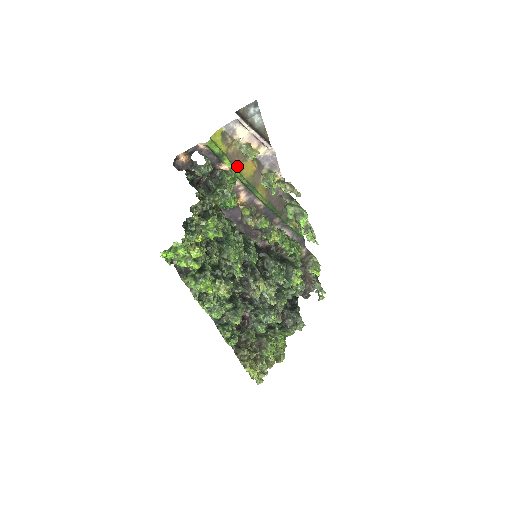
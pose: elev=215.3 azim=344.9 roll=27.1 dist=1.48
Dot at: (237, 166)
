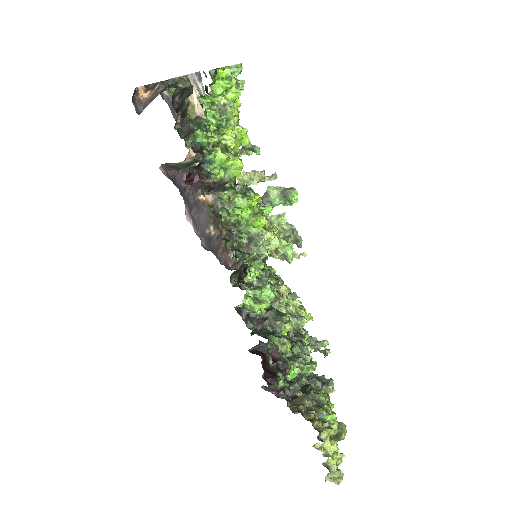
Dot at: occluded
